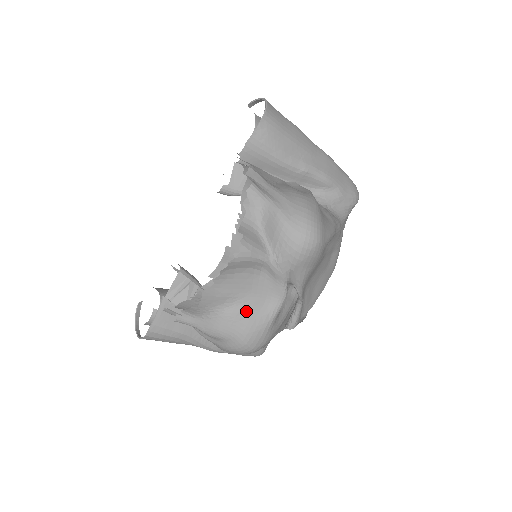
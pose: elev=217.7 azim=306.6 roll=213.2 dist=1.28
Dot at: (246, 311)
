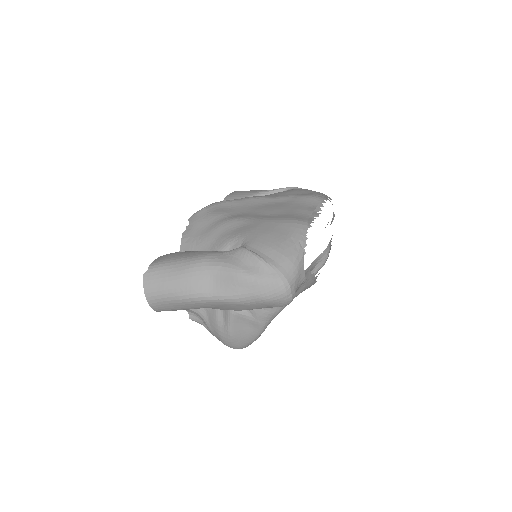
Dot at: occluded
